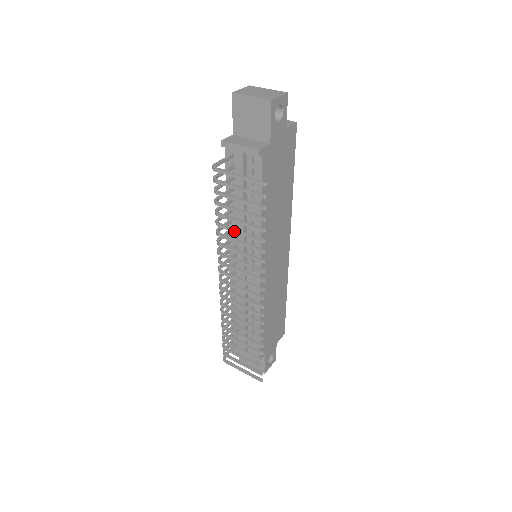
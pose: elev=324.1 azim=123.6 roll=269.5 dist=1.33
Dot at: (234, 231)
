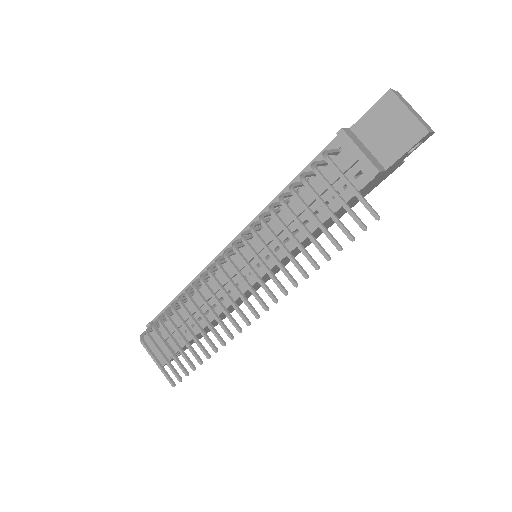
Dot at: (289, 233)
